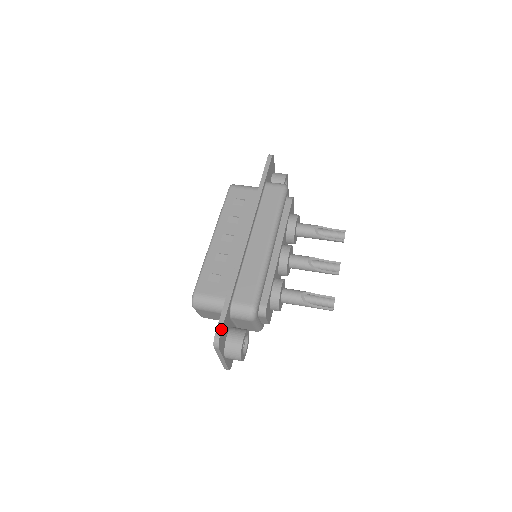
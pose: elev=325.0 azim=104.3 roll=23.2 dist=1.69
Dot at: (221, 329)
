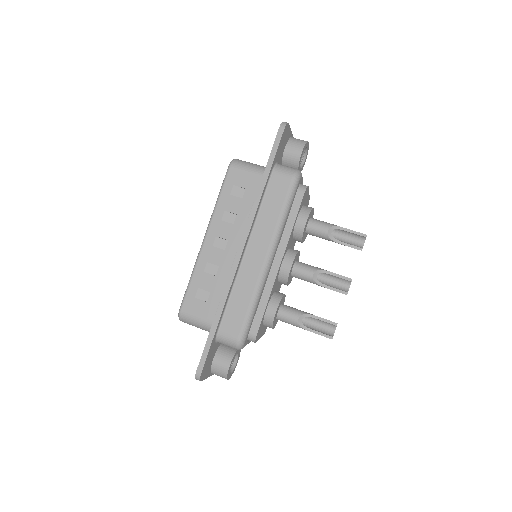
Dot at: (203, 366)
